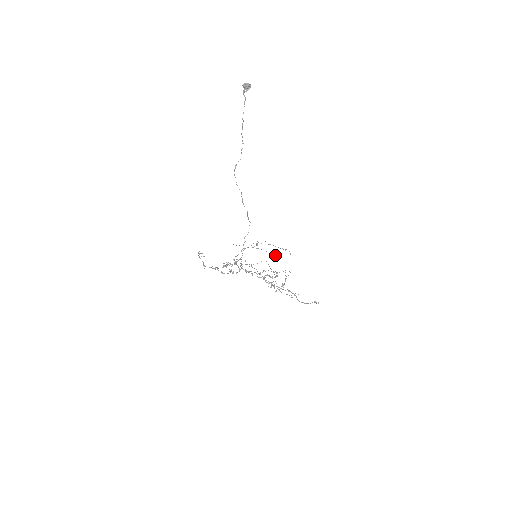
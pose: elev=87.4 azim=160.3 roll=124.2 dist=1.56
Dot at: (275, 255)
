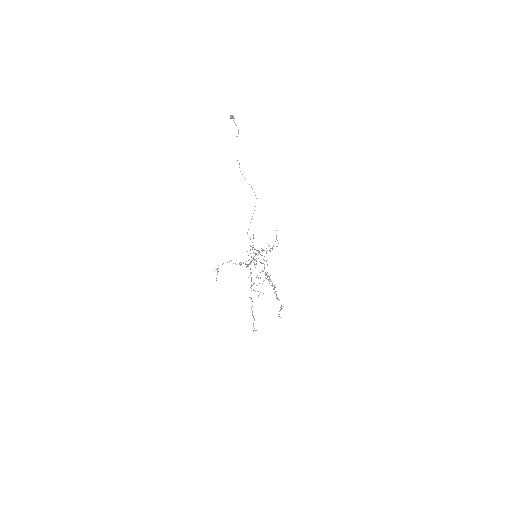
Dot at: occluded
